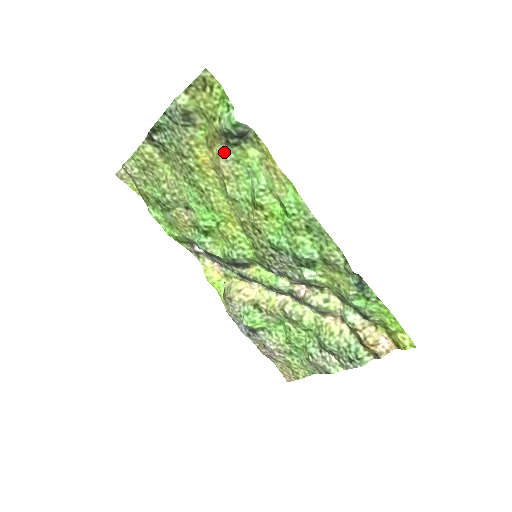
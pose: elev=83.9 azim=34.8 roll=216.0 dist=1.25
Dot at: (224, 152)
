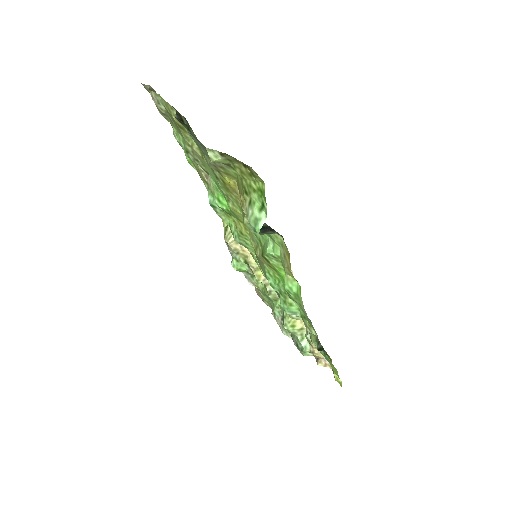
Dot at: occluded
